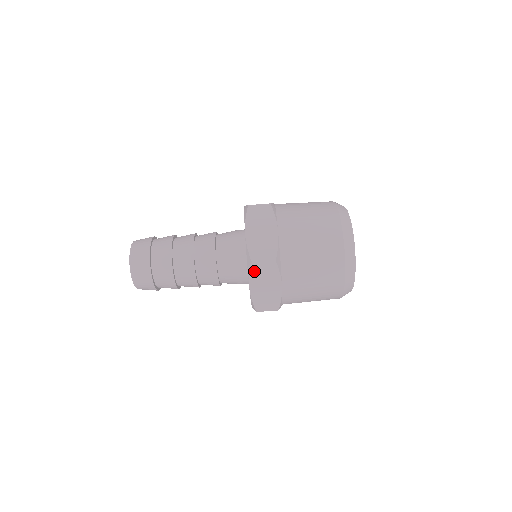
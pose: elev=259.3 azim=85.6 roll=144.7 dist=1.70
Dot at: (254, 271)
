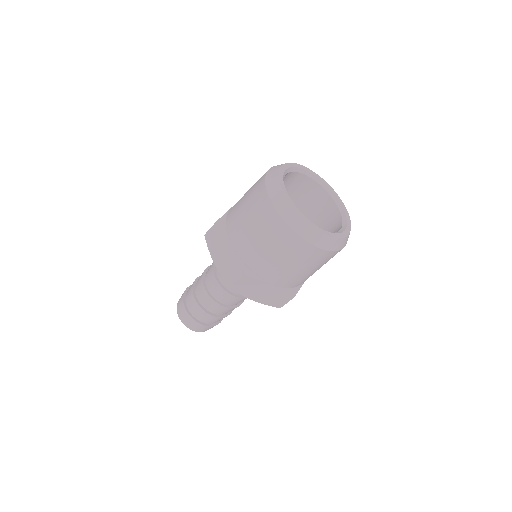
Dot at: (239, 290)
